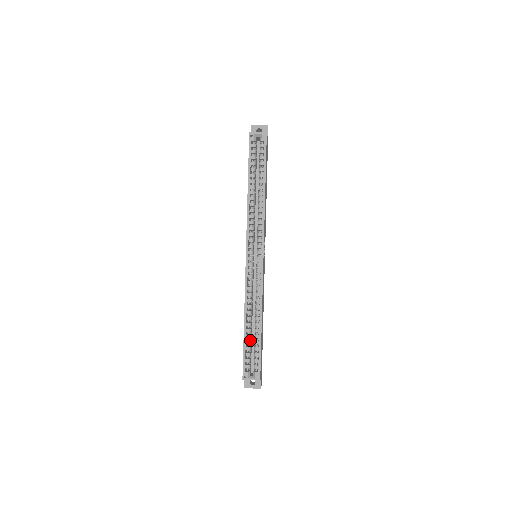
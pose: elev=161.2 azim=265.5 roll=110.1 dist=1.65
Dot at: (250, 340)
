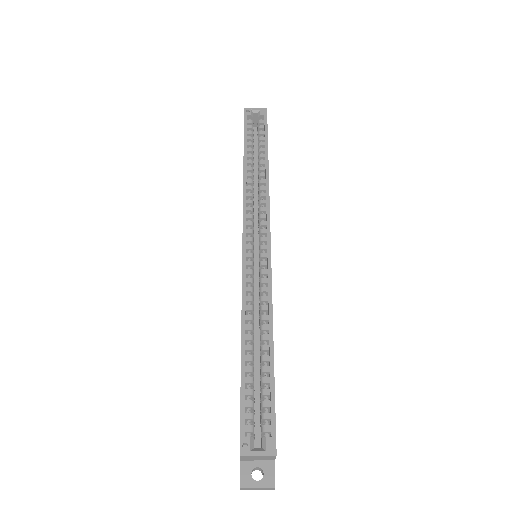
Dot at: (252, 378)
